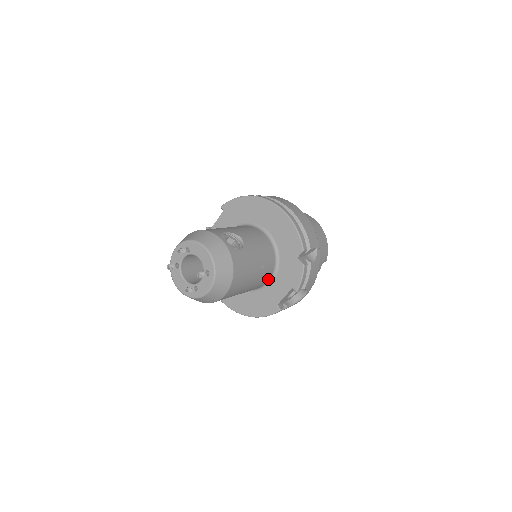
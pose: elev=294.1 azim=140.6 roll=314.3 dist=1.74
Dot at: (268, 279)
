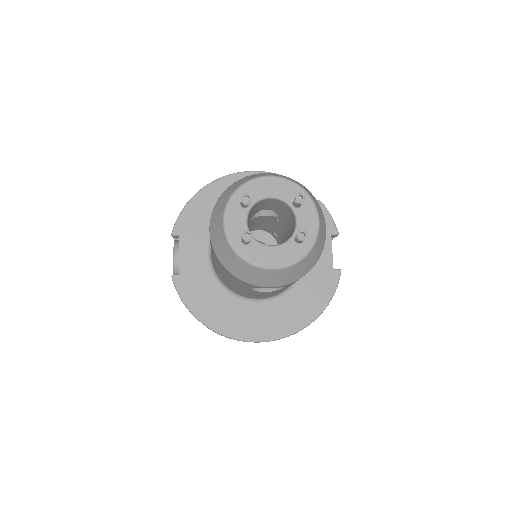
Dot at: occluded
